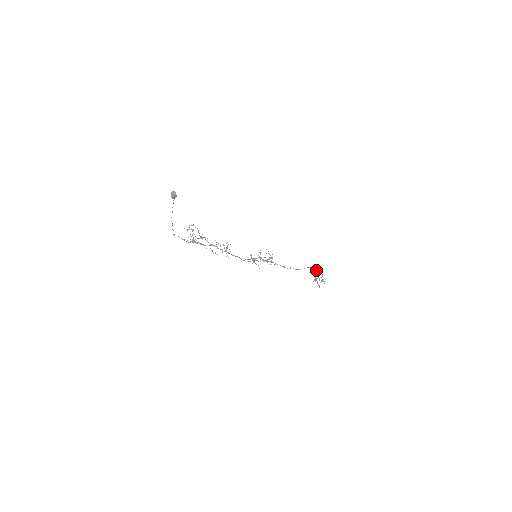
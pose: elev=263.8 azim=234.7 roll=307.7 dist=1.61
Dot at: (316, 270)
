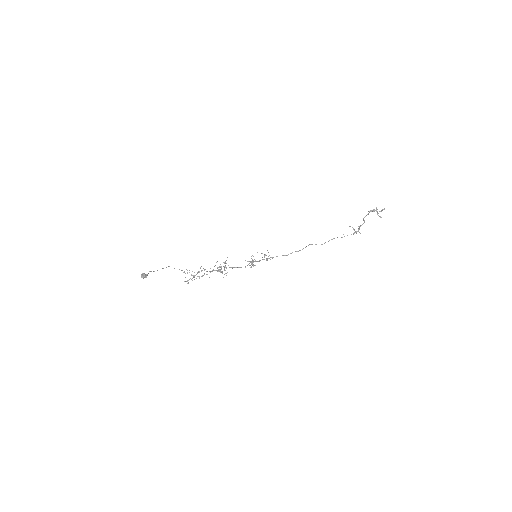
Dot at: occluded
